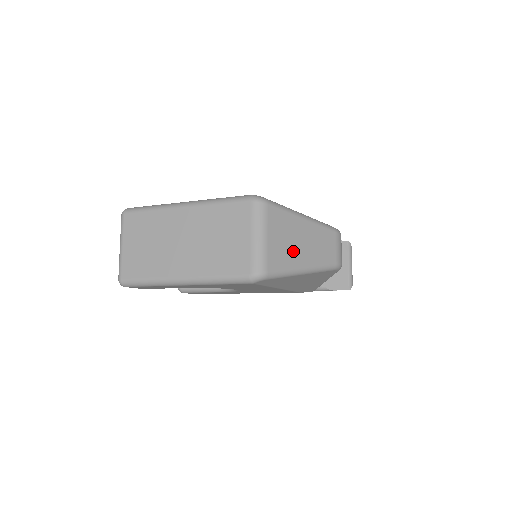
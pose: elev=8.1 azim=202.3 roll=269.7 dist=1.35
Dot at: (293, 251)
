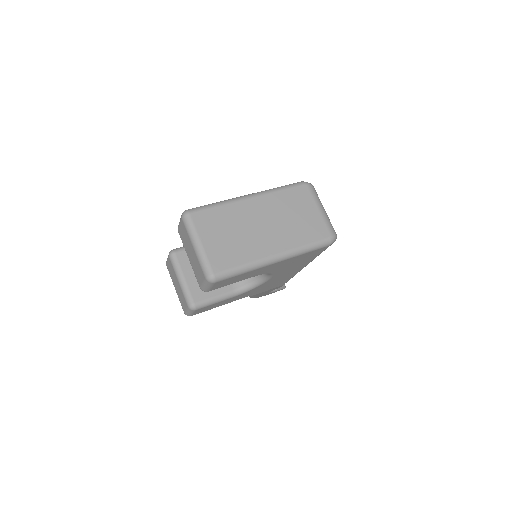
Dot at: occluded
